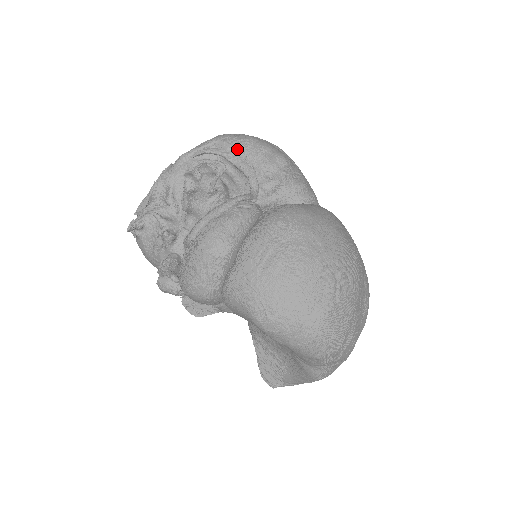
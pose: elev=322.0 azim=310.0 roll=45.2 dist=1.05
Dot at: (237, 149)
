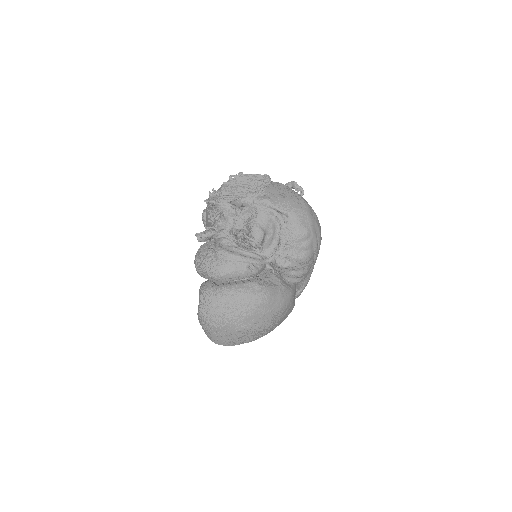
Dot at: (290, 233)
